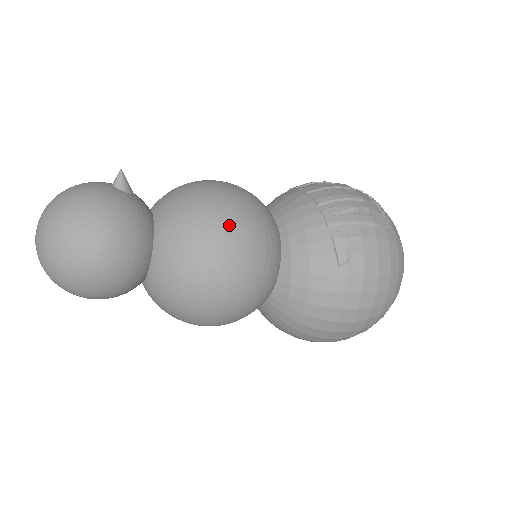
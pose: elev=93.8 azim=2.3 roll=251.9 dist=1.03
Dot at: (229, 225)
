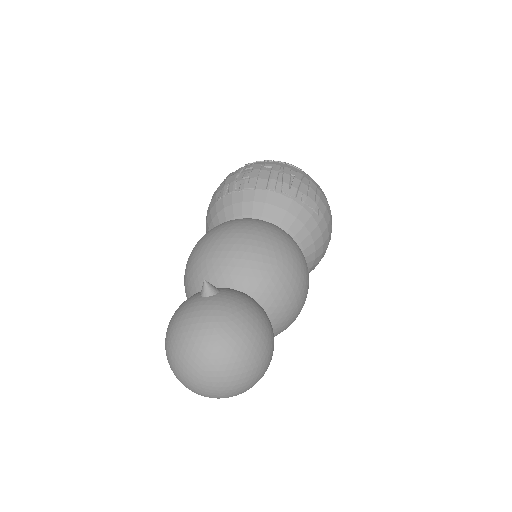
Dot at: (283, 246)
